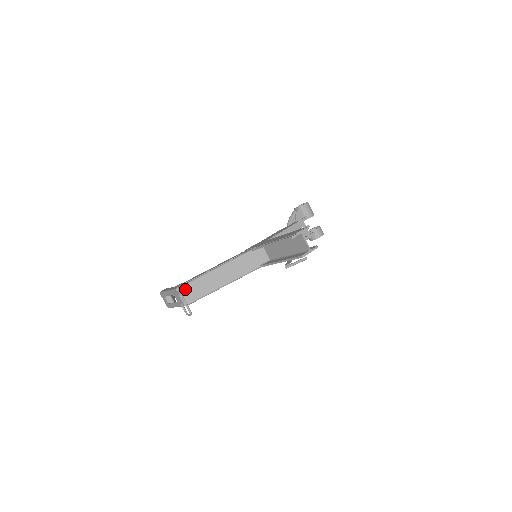
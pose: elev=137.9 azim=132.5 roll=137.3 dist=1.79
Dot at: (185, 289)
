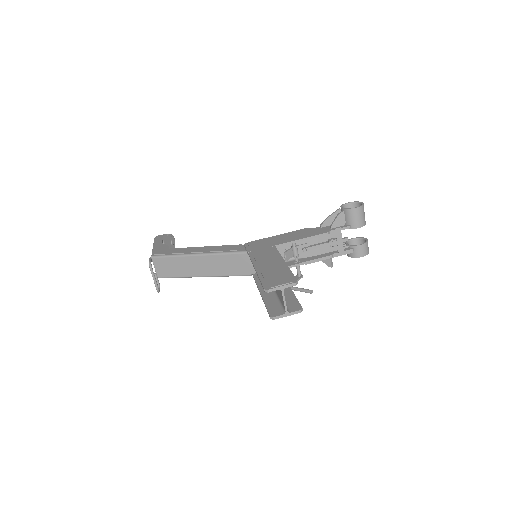
Dot at: (161, 261)
